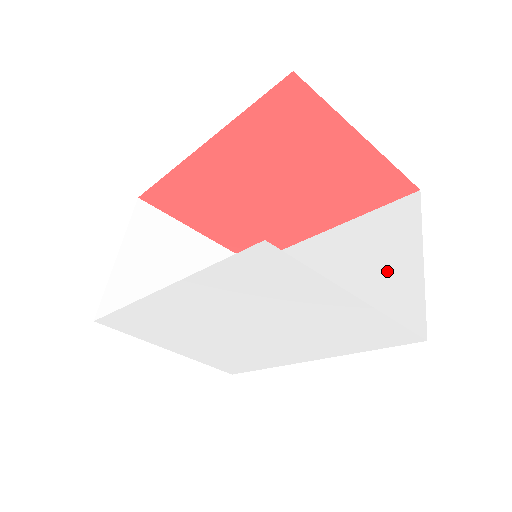
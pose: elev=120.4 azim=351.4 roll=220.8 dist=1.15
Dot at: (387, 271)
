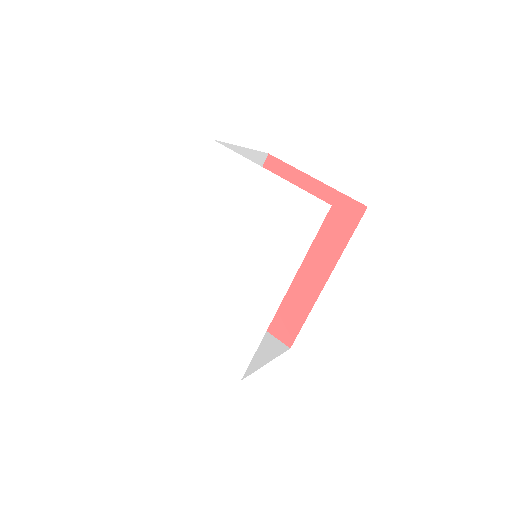
Dot at: occluded
